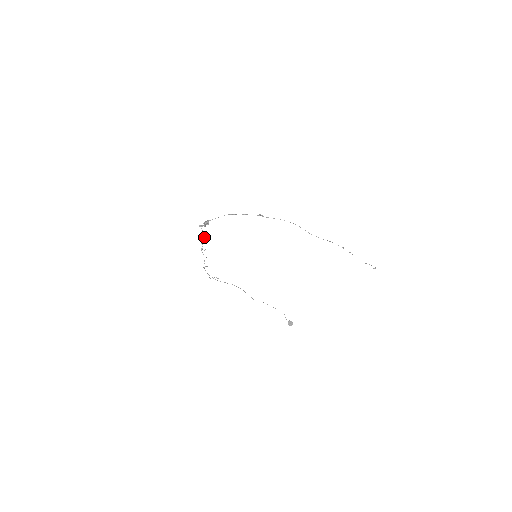
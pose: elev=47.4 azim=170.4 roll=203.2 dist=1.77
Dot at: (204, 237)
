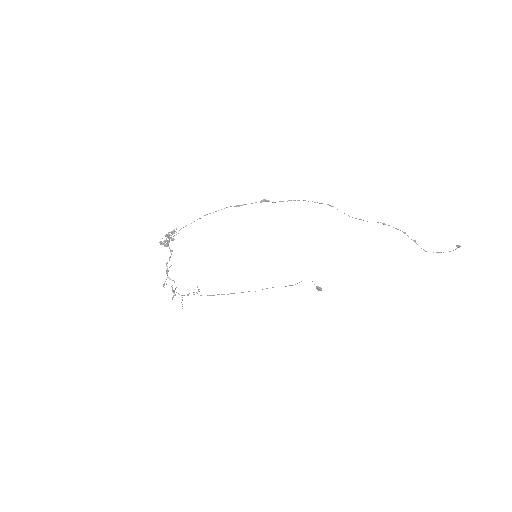
Dot at: occluded
